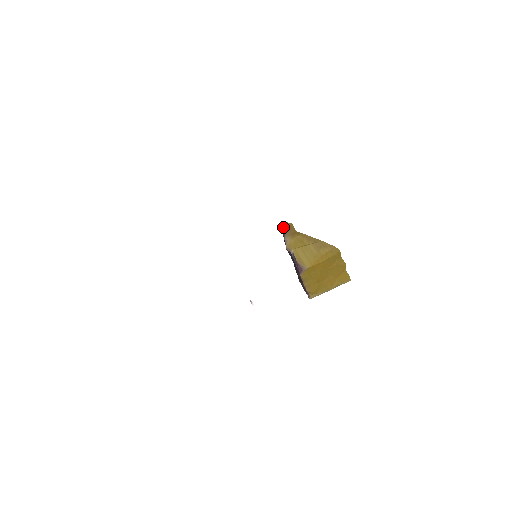
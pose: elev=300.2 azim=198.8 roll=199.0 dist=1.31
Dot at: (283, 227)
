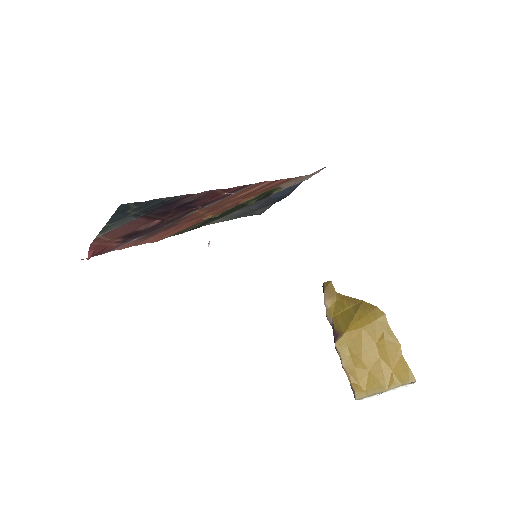
Dot at: (323, 288)
